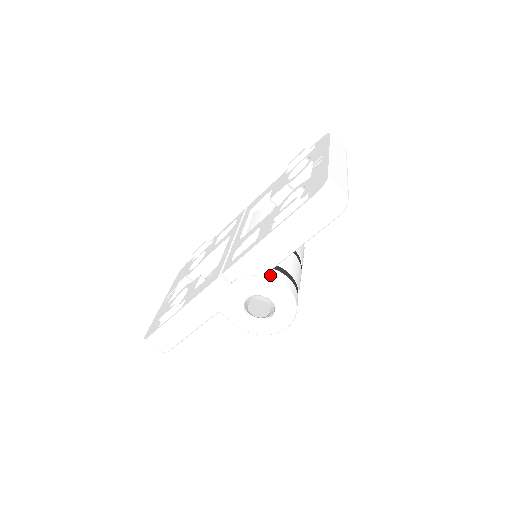
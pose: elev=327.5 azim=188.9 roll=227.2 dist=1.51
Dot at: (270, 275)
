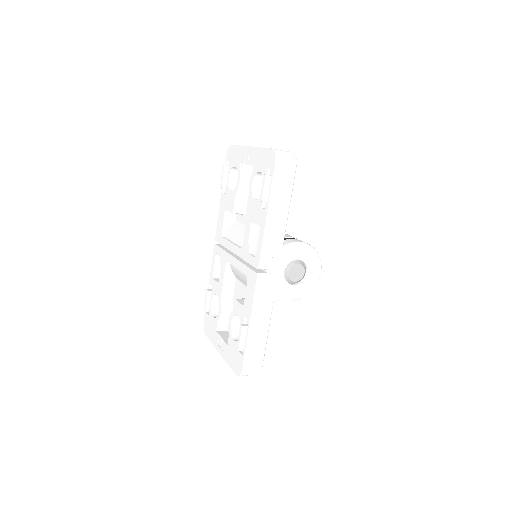
Dot at: (285, 244)
